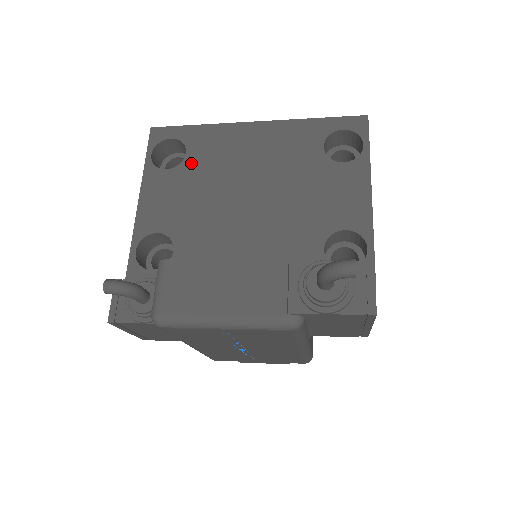
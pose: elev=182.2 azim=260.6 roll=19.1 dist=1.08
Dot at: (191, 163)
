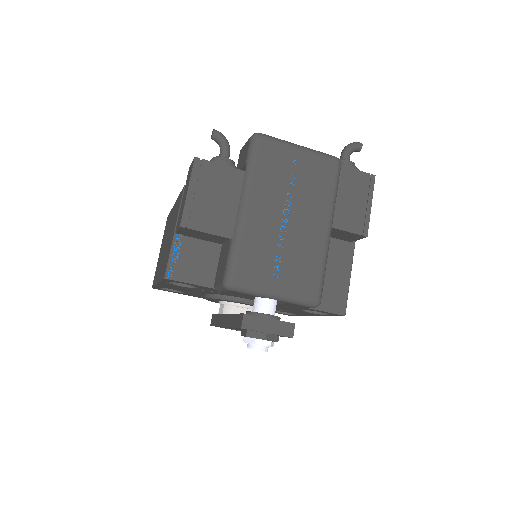
Dot at: occluded
